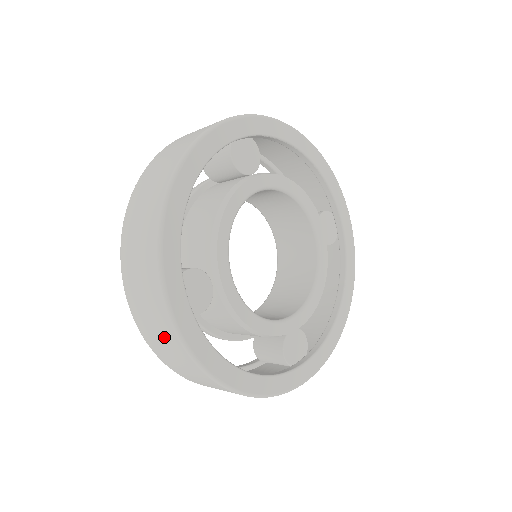
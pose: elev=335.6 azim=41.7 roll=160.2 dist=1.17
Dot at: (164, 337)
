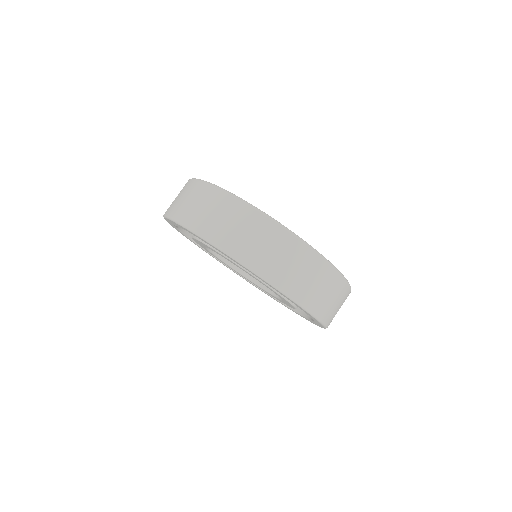
Dot at: (303, 265)
